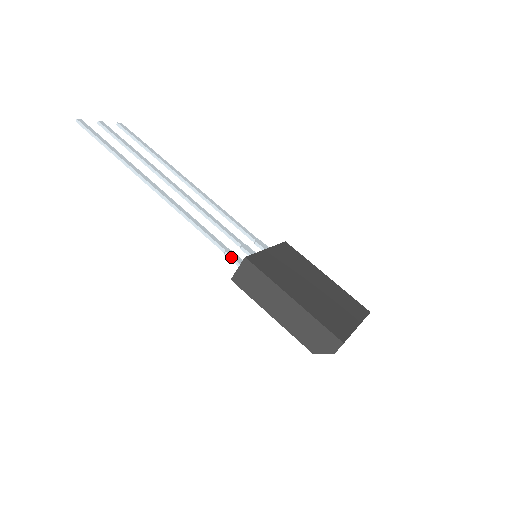
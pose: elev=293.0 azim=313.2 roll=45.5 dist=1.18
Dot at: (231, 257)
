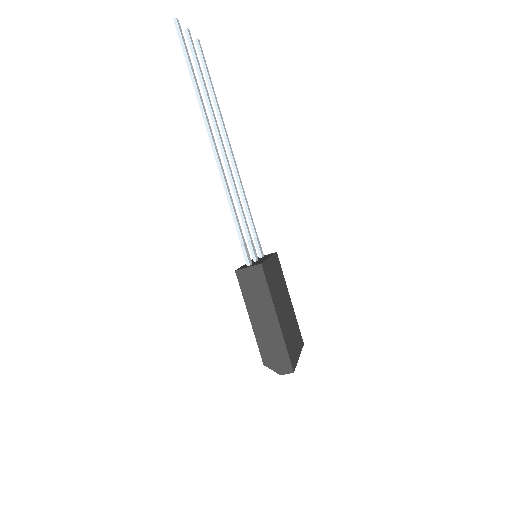
Dot at: (245, 252)
